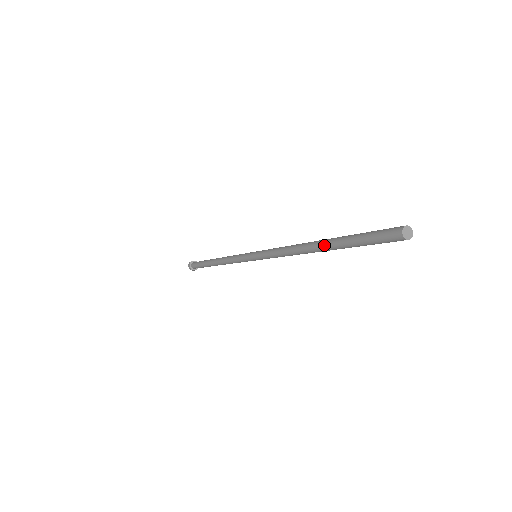
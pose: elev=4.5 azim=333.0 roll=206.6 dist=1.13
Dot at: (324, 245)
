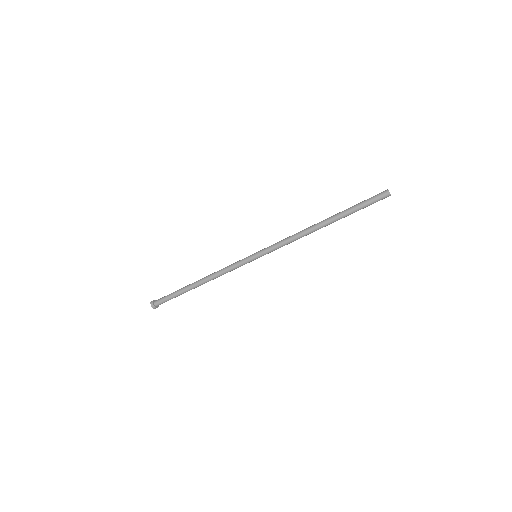
Dot at: (332, 216)
